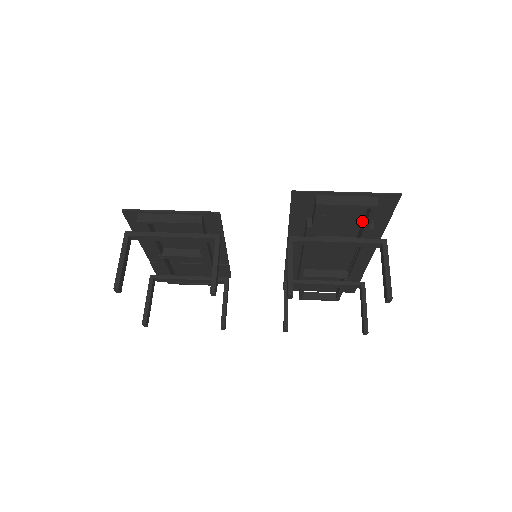
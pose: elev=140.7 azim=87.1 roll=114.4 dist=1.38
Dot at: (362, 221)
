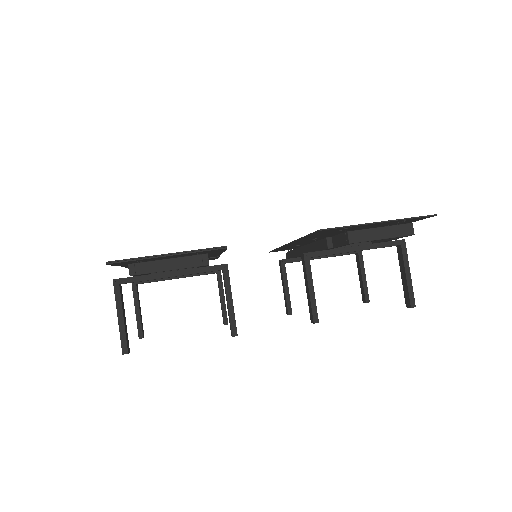
Dot at: occluded
